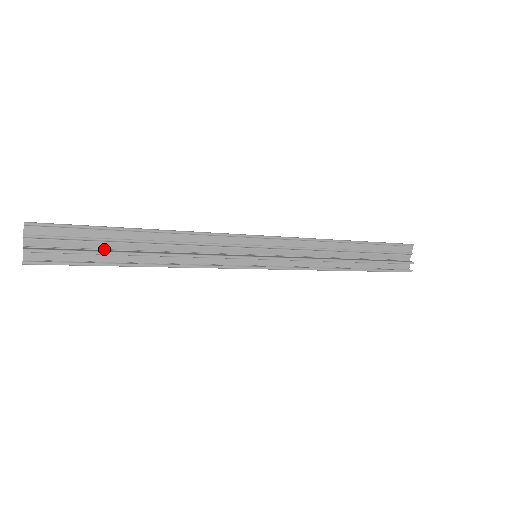
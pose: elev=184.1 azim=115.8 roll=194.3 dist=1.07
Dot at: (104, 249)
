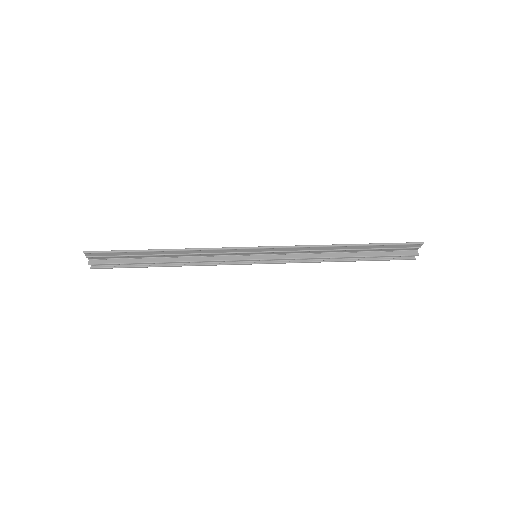
Dot at: (139, 258)
